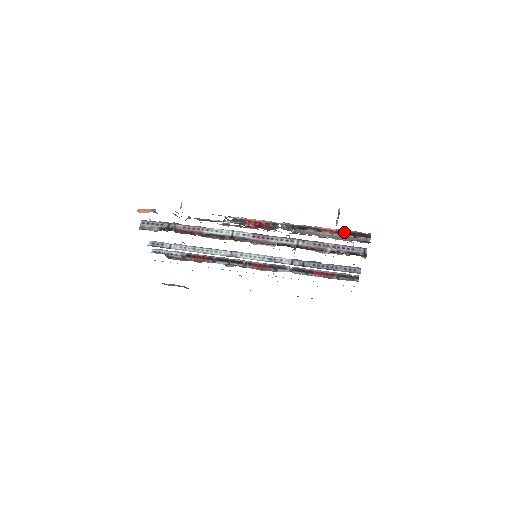
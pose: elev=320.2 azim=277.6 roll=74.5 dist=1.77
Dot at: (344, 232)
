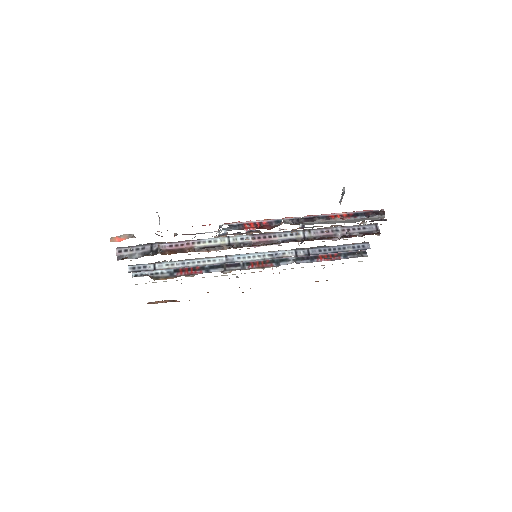
Dot at: (356, 214)
